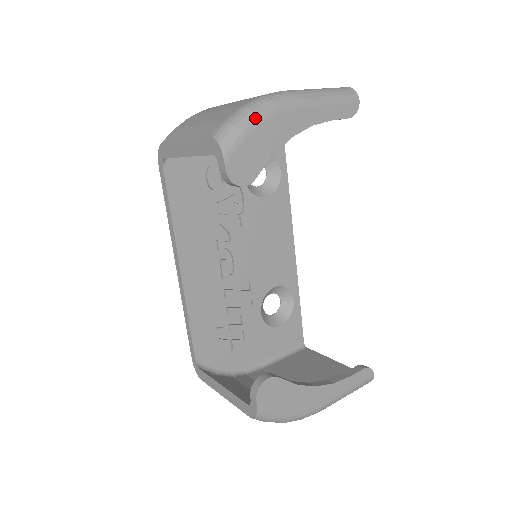
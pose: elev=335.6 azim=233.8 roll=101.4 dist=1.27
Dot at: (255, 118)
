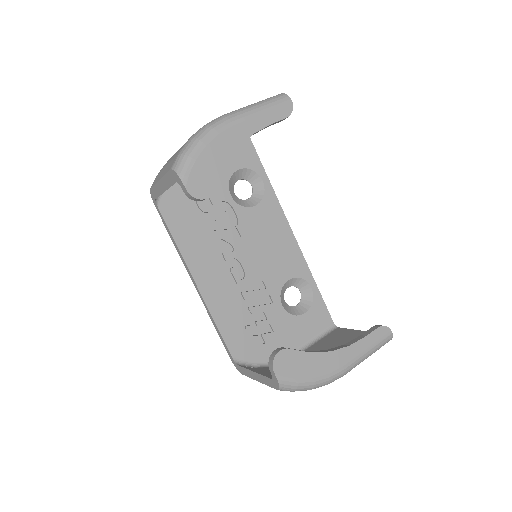
Dot at: (200, 144)
